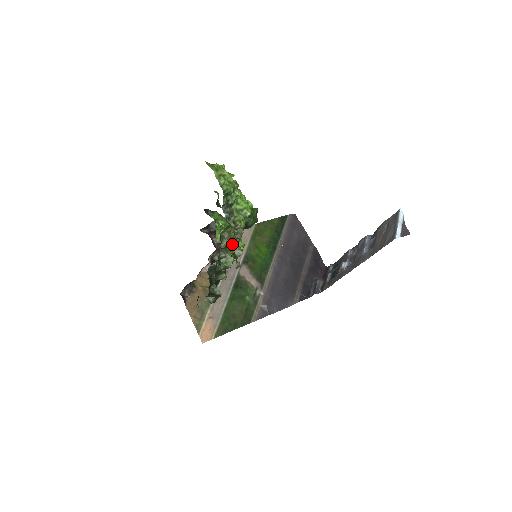
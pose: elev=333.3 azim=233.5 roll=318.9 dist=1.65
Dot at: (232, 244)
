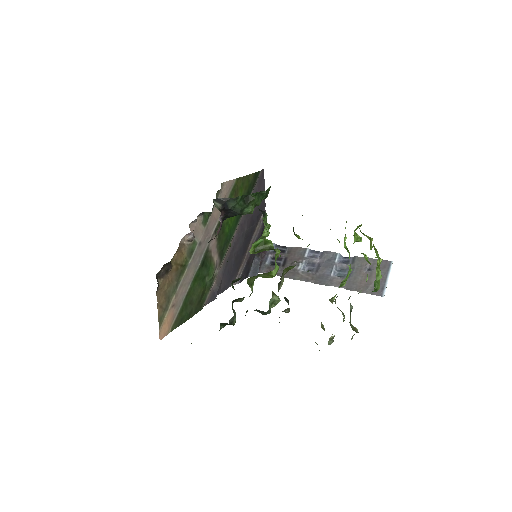
Dot at: occluded
